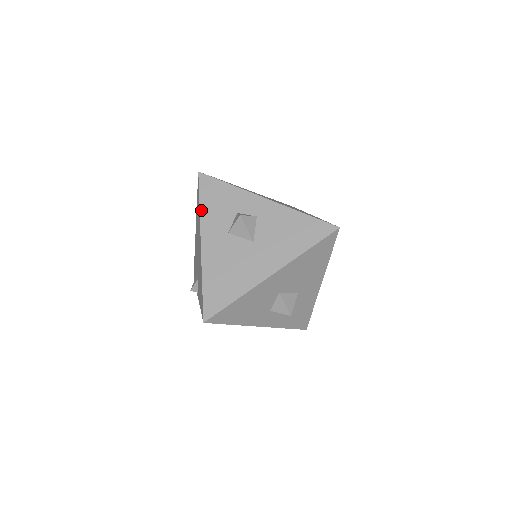
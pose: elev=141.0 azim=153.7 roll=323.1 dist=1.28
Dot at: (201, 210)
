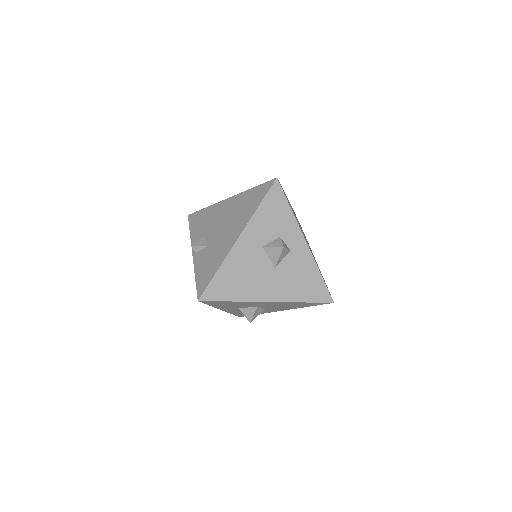
Dot at: (257, 212)
